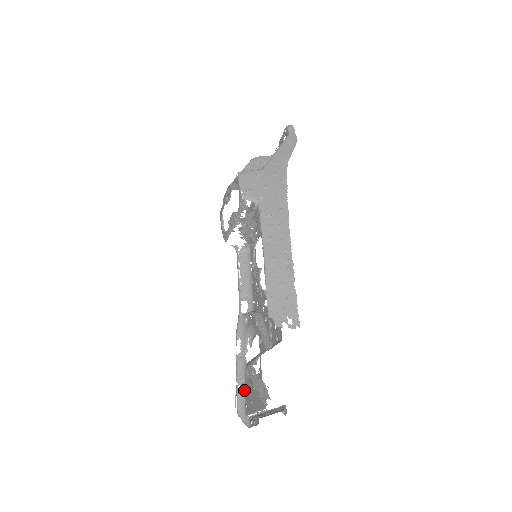
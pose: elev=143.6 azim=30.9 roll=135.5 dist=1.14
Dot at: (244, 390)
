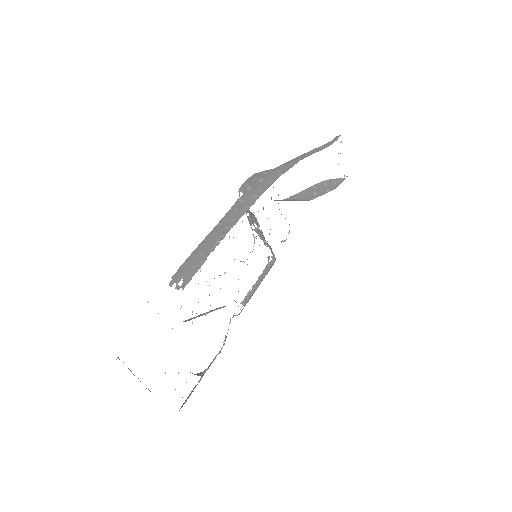
Dot at: (195, 387)
